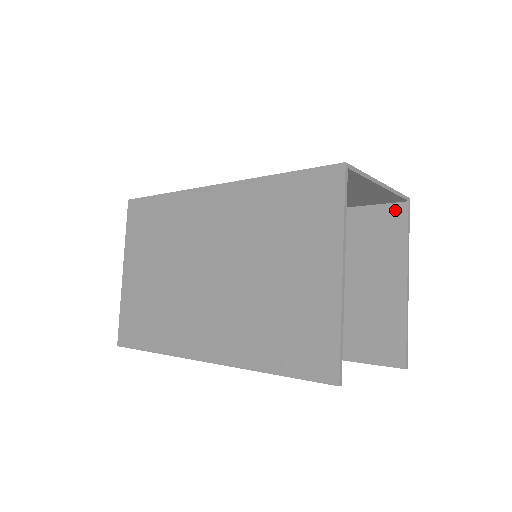
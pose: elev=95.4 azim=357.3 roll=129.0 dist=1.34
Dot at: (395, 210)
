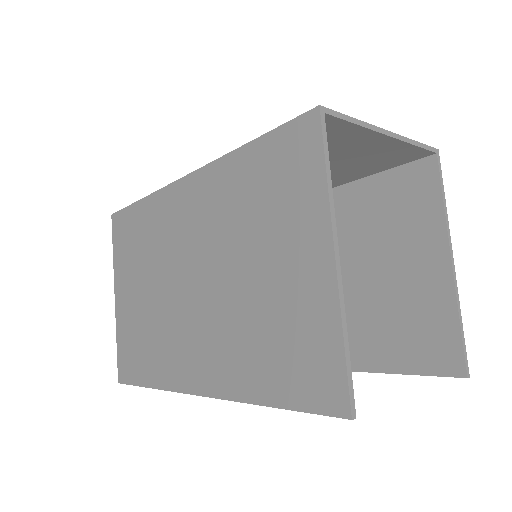
Dot at: (421, 169)
